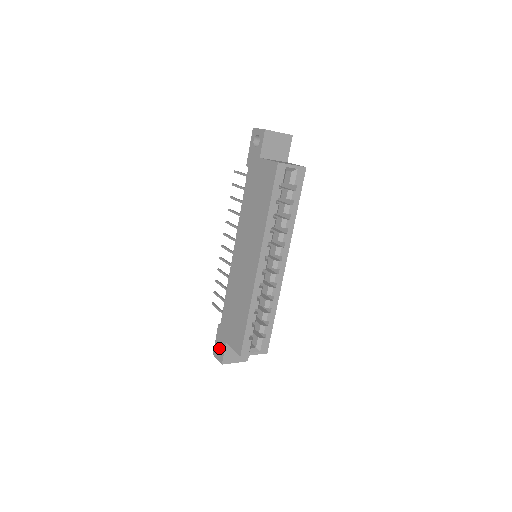
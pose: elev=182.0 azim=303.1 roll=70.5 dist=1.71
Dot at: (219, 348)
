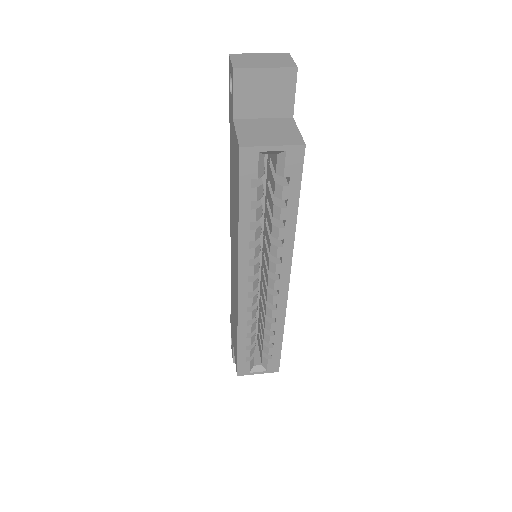
Dot at: occluded
